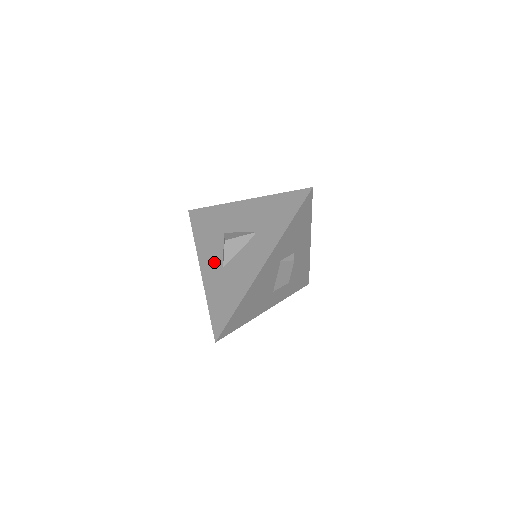
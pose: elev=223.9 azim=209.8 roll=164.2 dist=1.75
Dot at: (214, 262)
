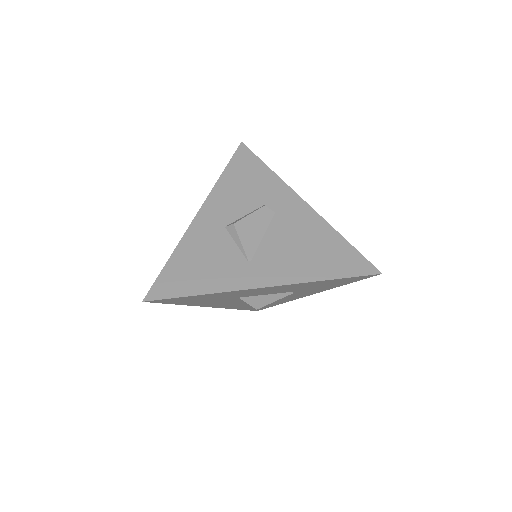
Dot at: occluded
